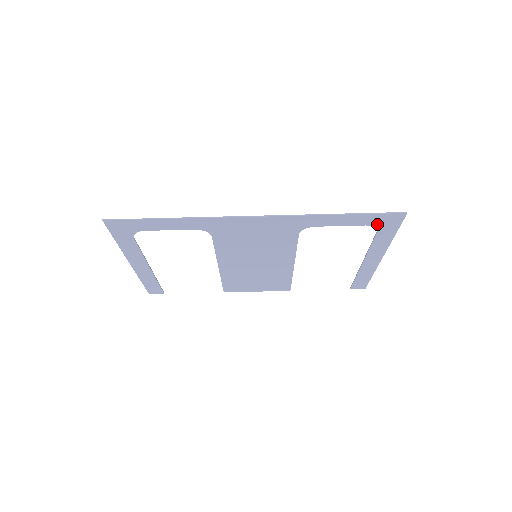
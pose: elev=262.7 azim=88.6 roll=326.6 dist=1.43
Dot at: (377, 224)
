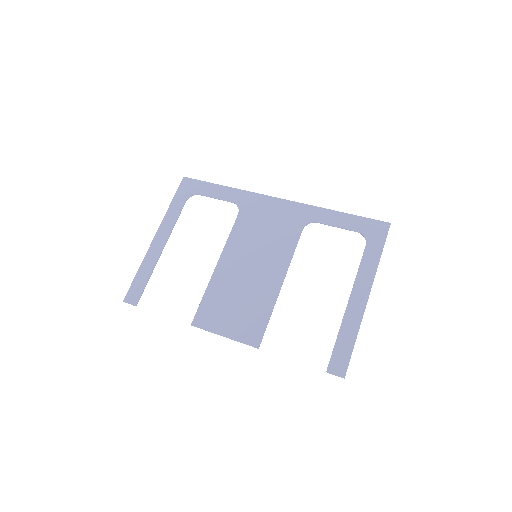
Dot at: (366, 233)
